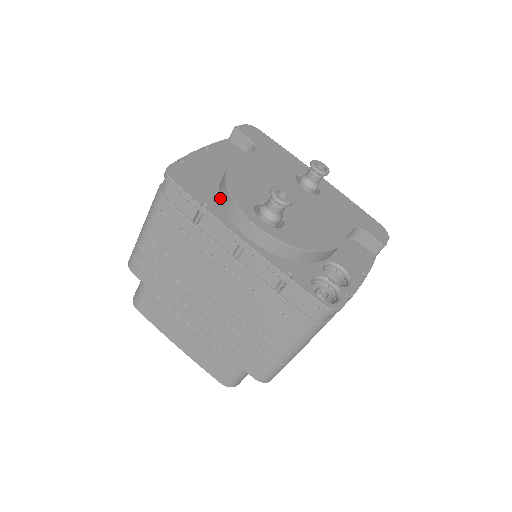
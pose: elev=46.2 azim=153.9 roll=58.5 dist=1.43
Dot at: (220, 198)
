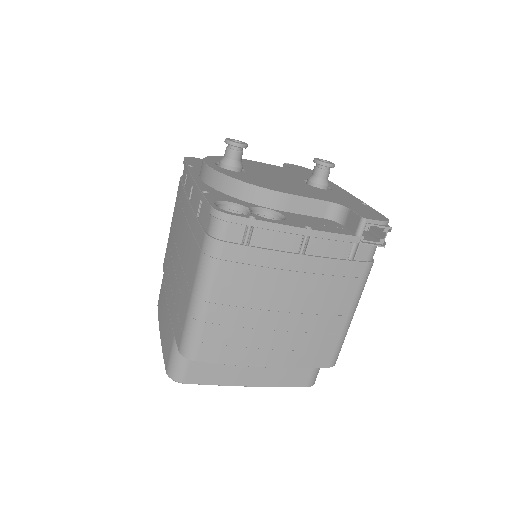
Dot at: occluded
